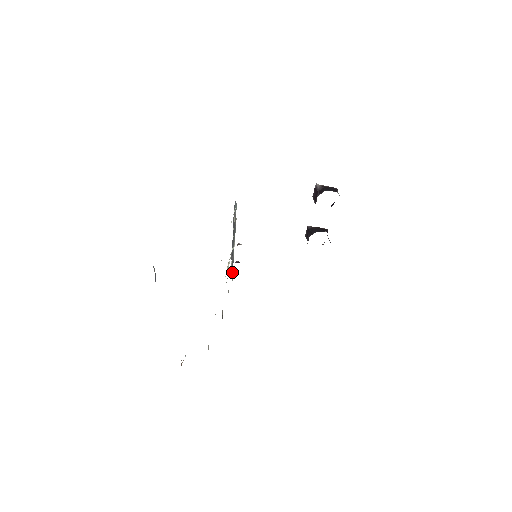
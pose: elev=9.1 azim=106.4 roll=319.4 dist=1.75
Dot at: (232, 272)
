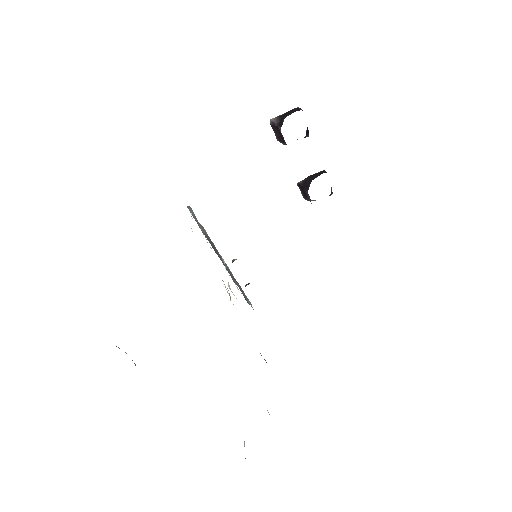
Dot at: (248, 300)
